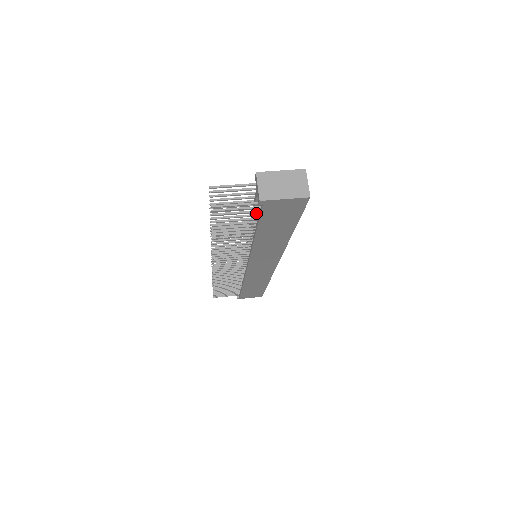
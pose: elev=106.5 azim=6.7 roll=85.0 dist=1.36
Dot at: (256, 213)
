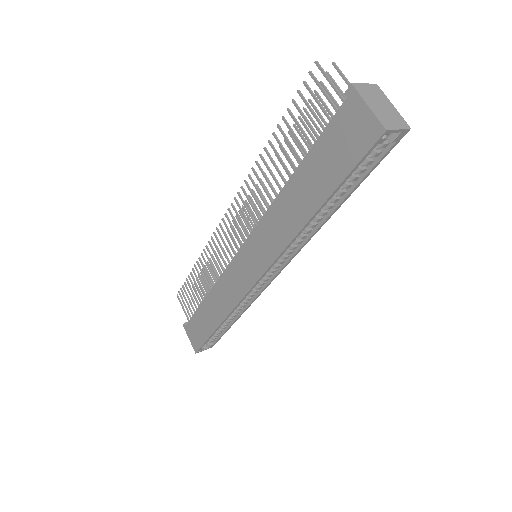
Dot at: occluded
